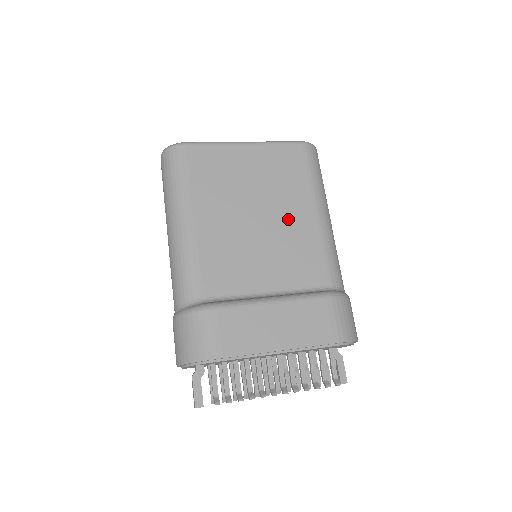
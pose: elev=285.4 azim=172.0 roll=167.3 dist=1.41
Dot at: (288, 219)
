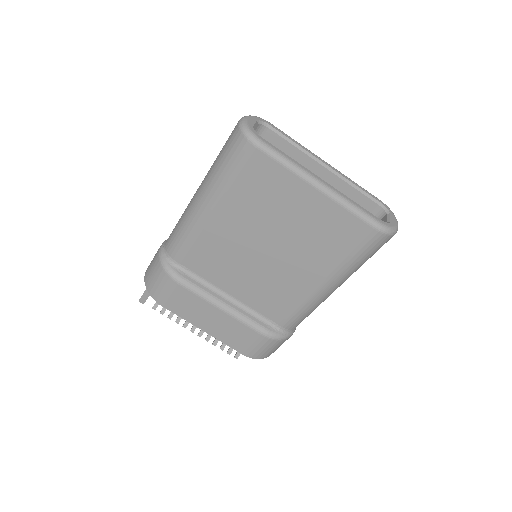
Dot at: (292, 270)
